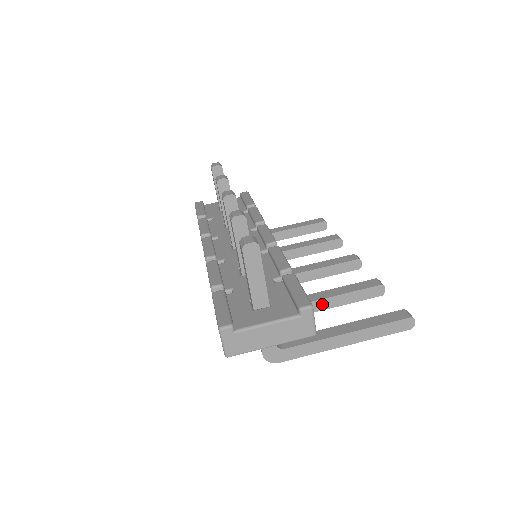
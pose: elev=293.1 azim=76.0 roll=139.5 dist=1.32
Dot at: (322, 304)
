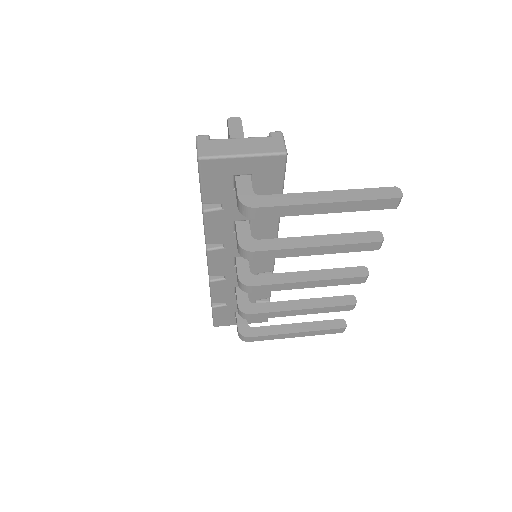
Dot at: (315, 241)
